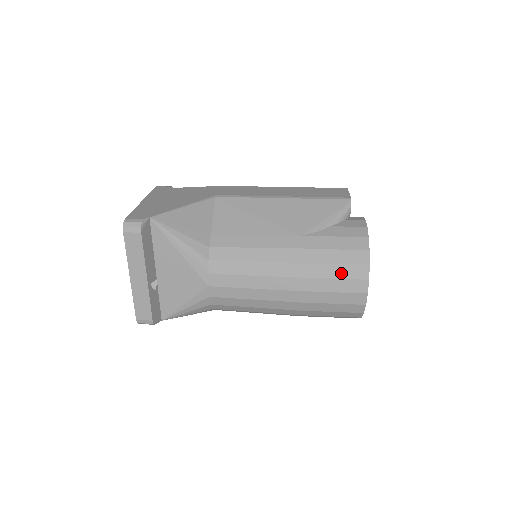
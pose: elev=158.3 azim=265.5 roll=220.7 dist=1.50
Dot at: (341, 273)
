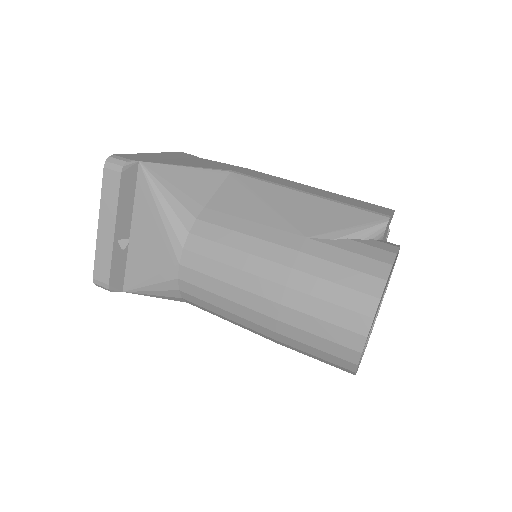
Dot at: (339, 297)
